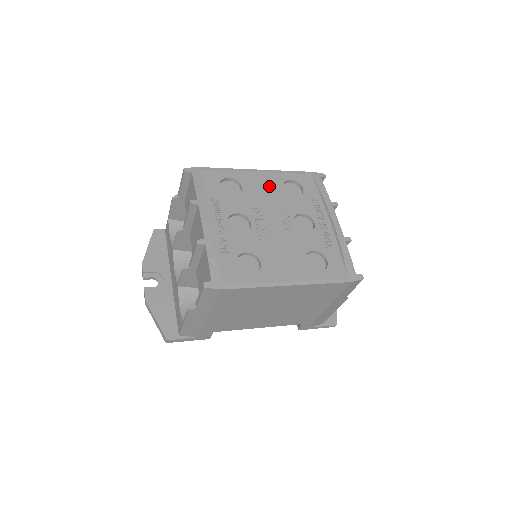
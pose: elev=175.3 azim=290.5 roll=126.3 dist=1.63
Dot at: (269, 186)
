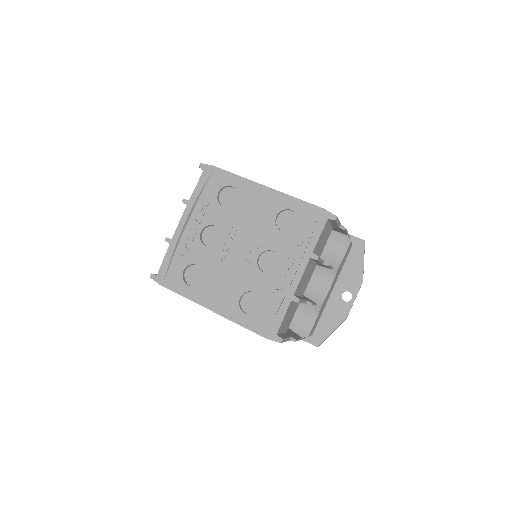
Dot at: (263, 209)
